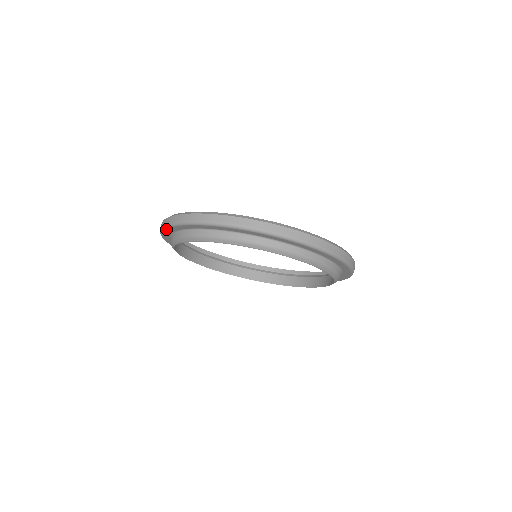
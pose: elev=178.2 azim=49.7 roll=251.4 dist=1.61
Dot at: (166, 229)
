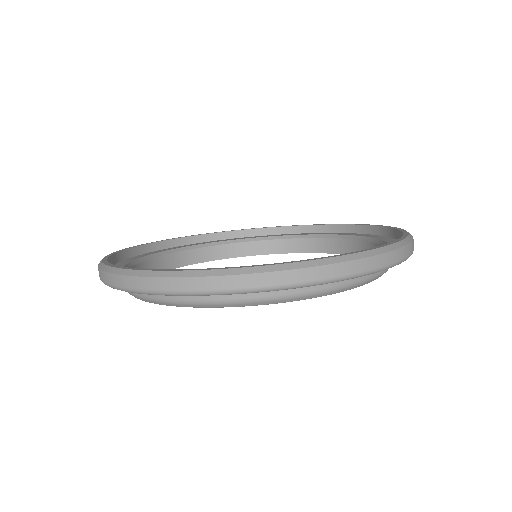
Dot at: occluded
